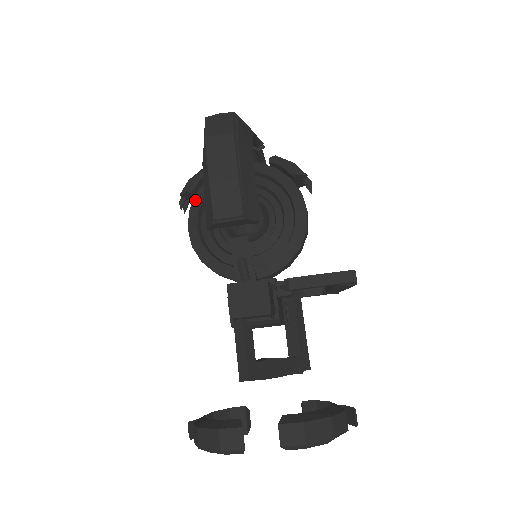
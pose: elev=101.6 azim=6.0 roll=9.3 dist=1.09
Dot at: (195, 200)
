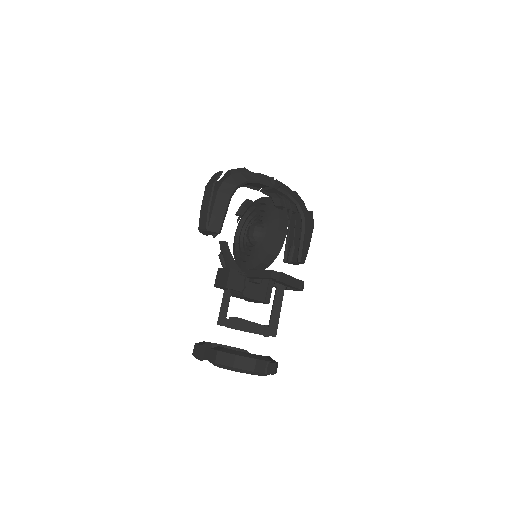
Dot at: occluded
